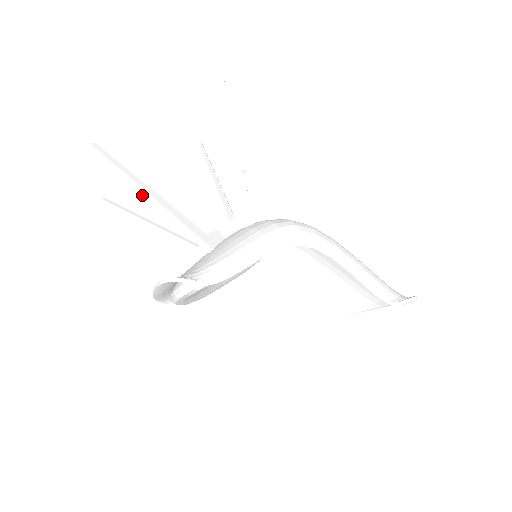
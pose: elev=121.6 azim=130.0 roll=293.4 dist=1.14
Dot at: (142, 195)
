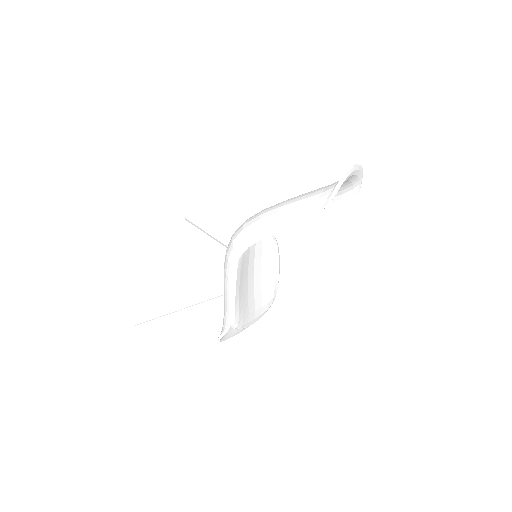
Dot at: occluded
